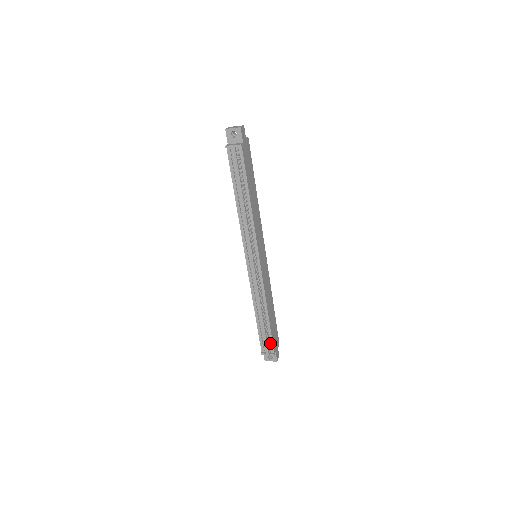
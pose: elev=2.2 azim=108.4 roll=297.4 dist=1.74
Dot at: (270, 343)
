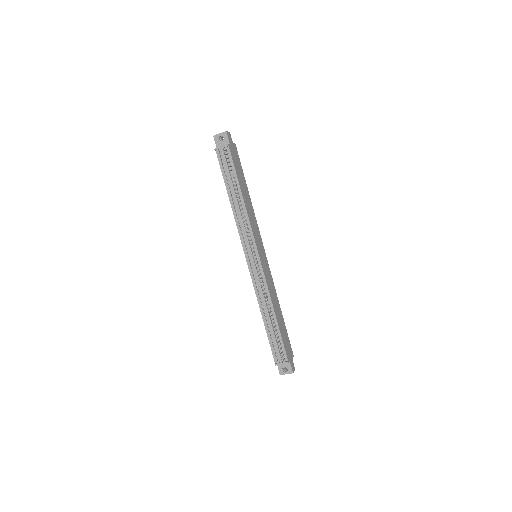
Dot at: (282, 350)
